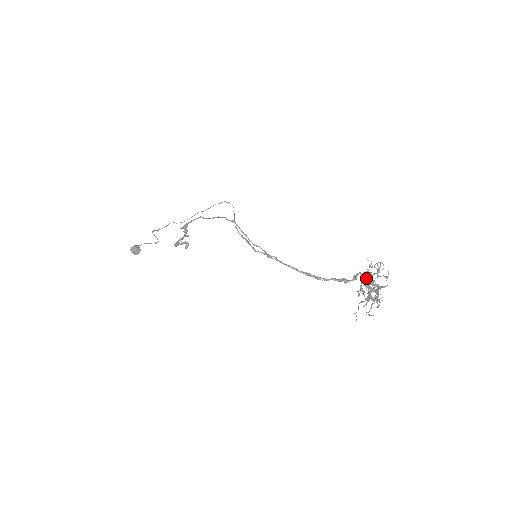
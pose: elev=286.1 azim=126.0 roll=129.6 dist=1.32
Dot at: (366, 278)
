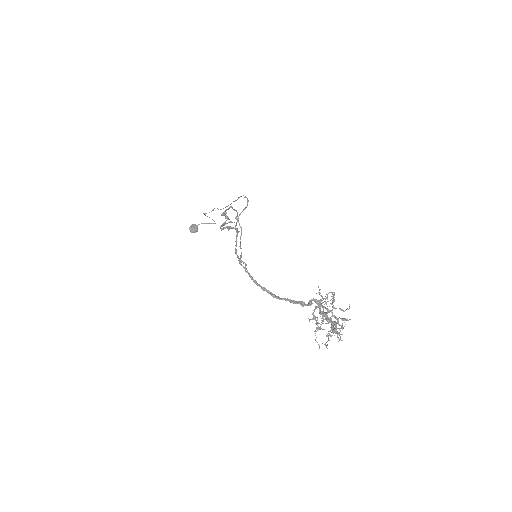
Dot at: (315, 307)
